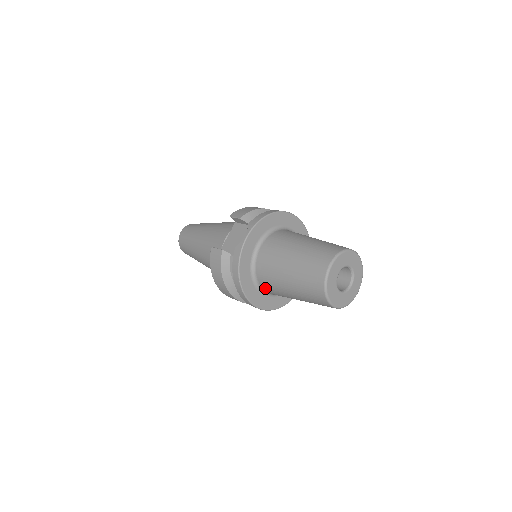
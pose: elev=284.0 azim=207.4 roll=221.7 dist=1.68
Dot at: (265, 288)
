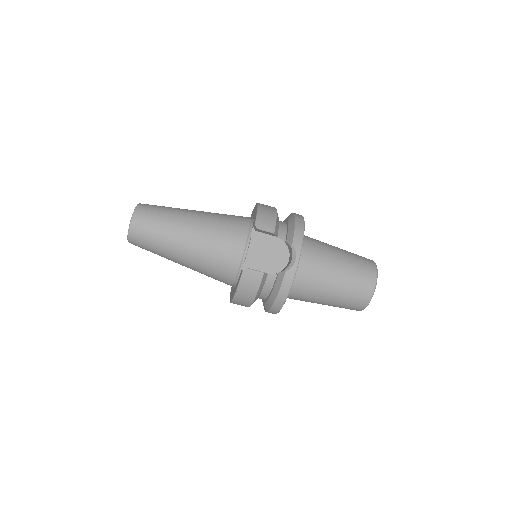
Dot at: (290, 298)
